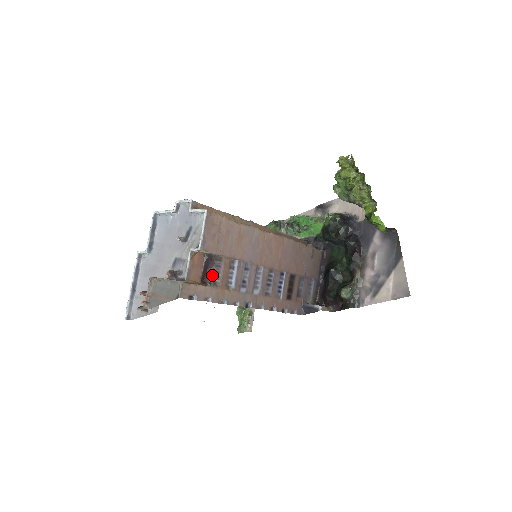
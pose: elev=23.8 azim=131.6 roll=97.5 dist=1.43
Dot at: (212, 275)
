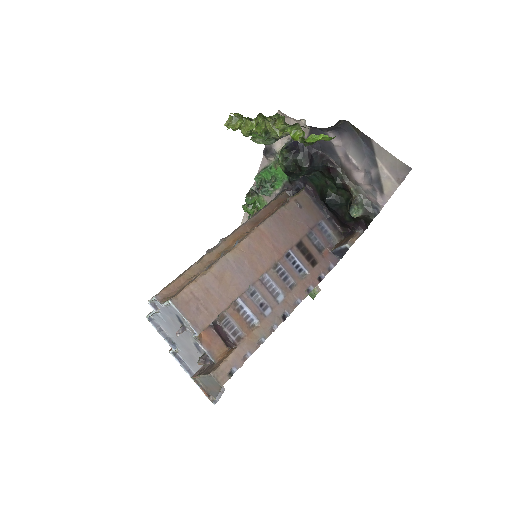
Dot at: (229, 337)
